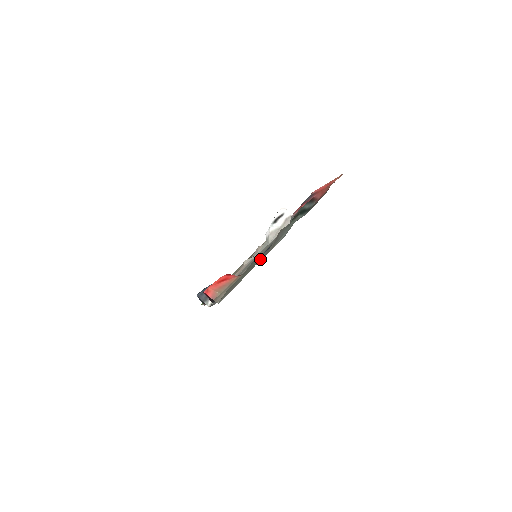
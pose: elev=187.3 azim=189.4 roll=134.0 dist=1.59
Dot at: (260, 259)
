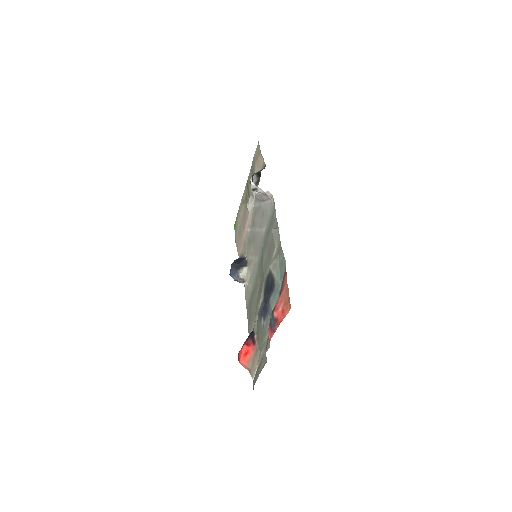
Dot at: (263, 356)
